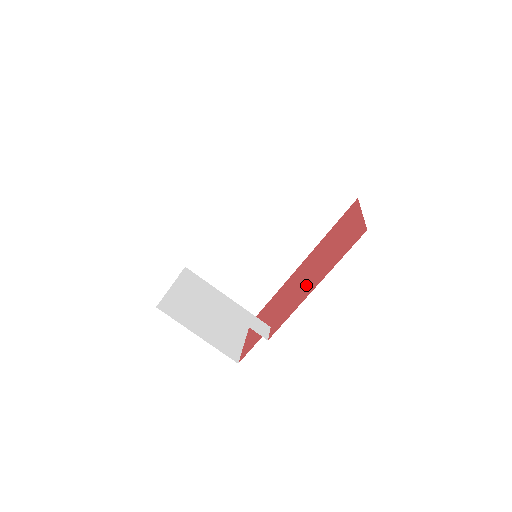
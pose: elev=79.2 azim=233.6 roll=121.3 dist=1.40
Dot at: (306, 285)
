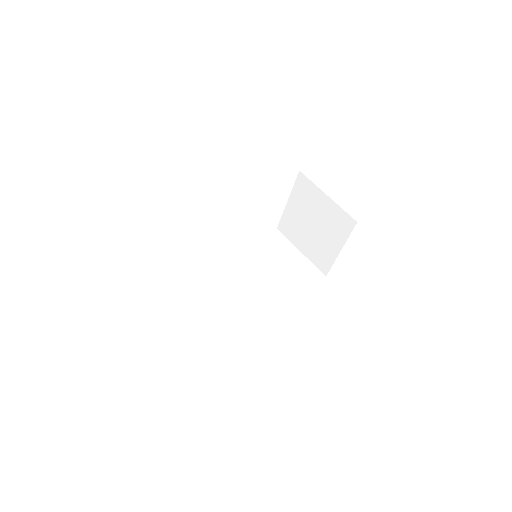
Dot at: occluded
